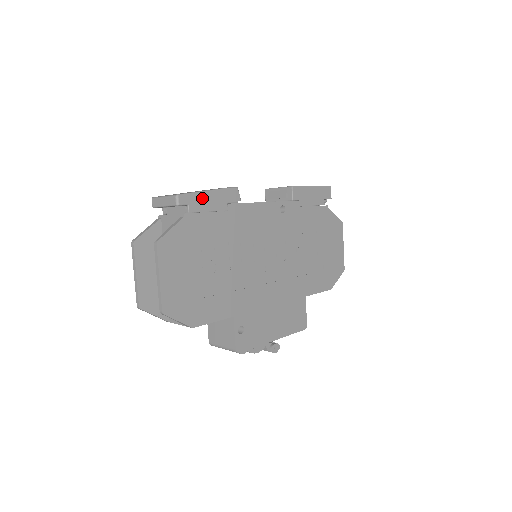
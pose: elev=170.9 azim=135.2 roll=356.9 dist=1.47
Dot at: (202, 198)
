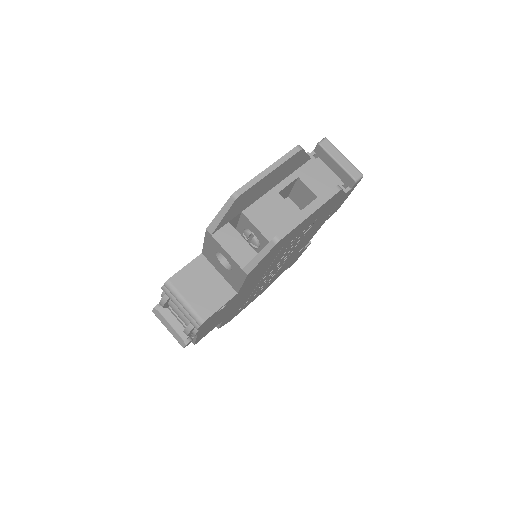
Dot at: (348, 194)
